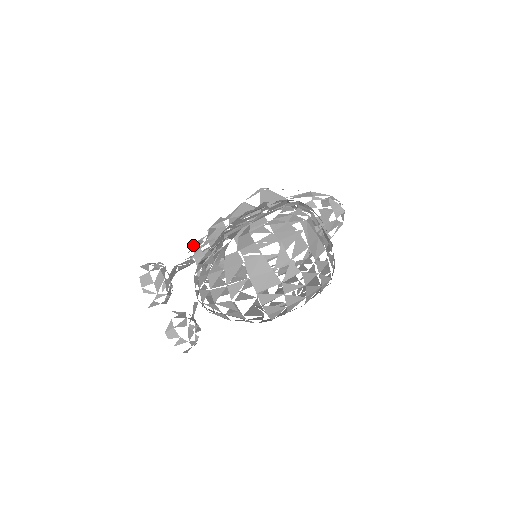
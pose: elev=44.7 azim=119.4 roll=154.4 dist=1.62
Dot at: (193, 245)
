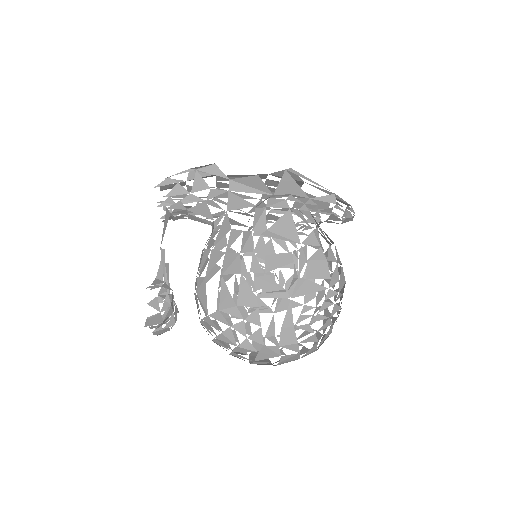
Dot at: (166, 180)
